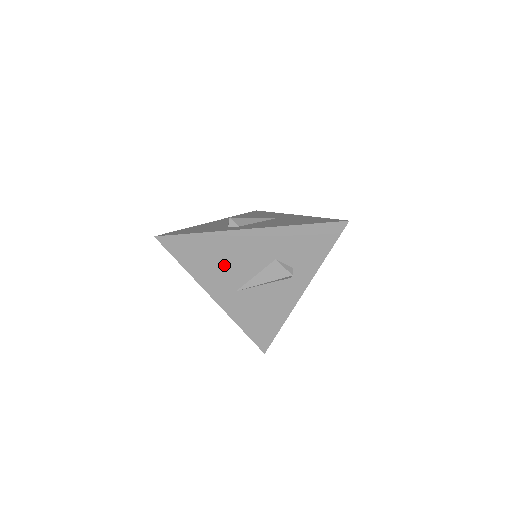
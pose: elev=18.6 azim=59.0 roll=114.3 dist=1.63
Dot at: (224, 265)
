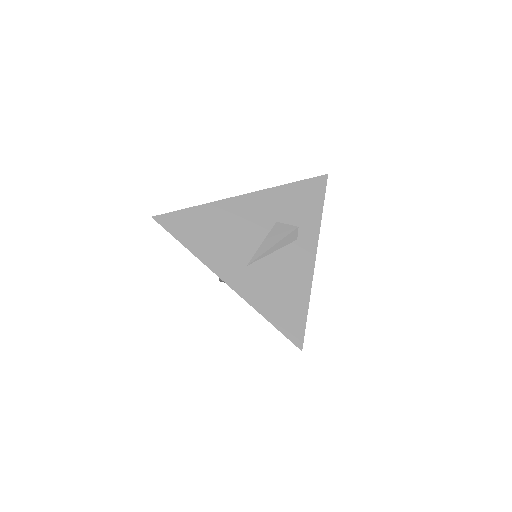
Dot at: (227, 237)
